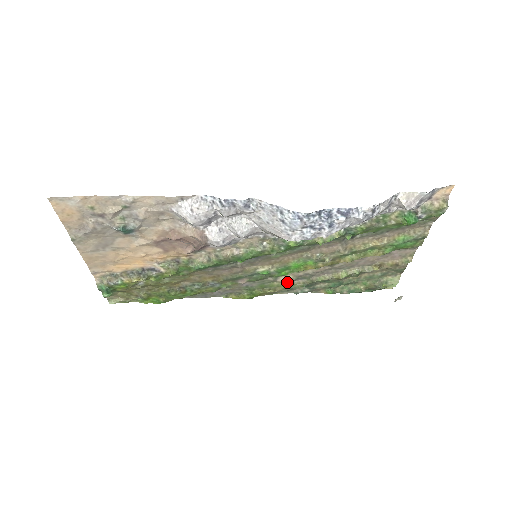
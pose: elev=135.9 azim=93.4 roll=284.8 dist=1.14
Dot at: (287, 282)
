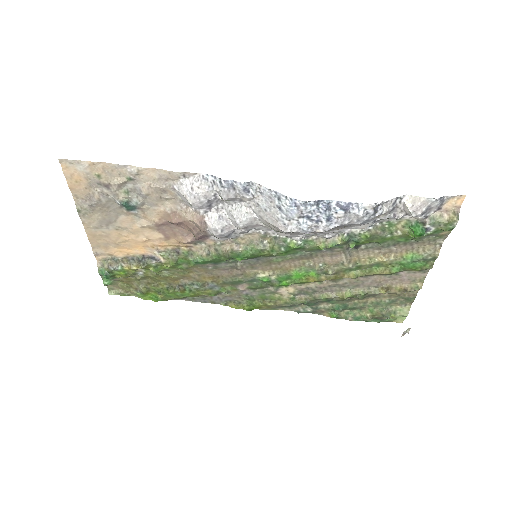
Dot at: (288, 296)
